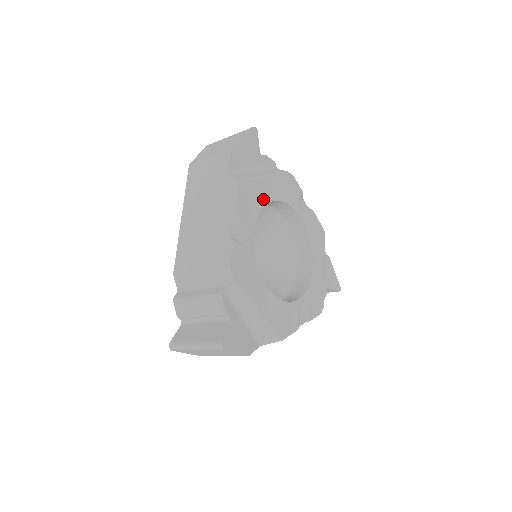
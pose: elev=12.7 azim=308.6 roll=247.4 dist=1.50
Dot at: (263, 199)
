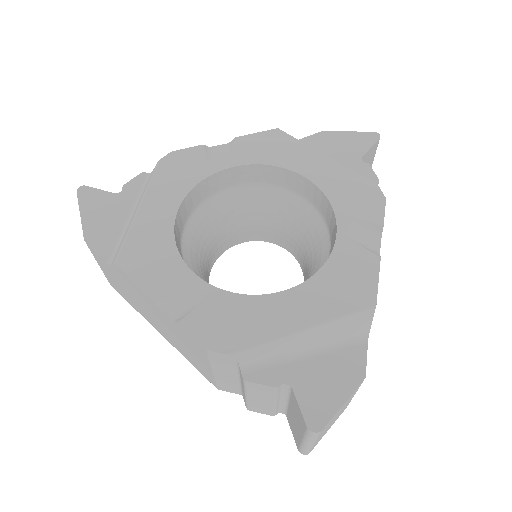
Dot at: (164, 229)
